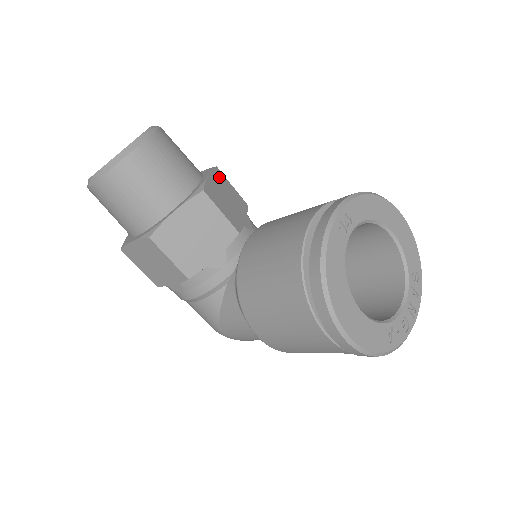
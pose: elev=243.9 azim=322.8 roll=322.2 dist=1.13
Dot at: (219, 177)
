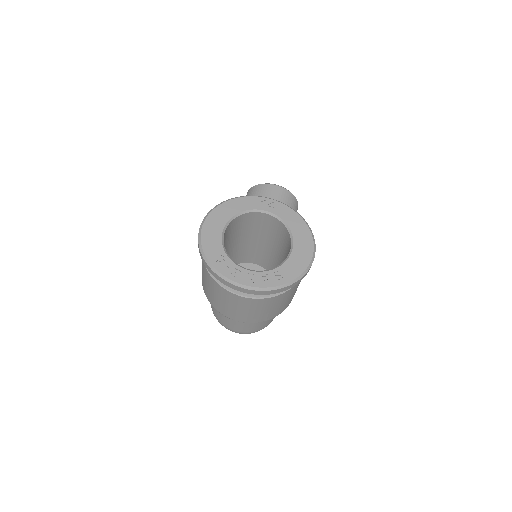
Dot at: occluded
